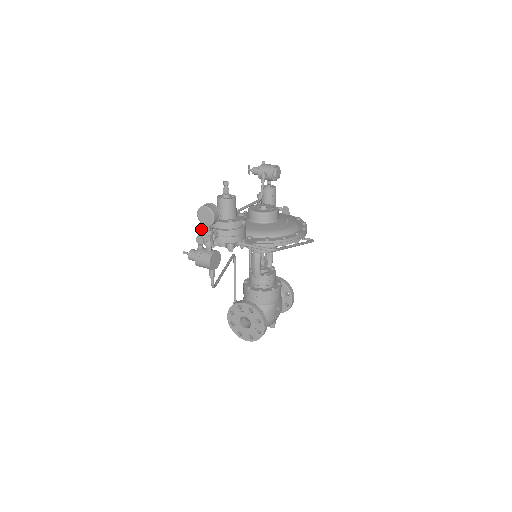
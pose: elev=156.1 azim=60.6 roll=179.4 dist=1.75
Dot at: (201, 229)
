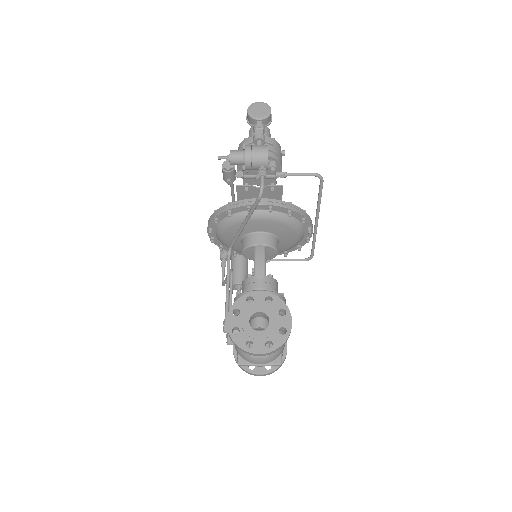
Dot at: occluded
